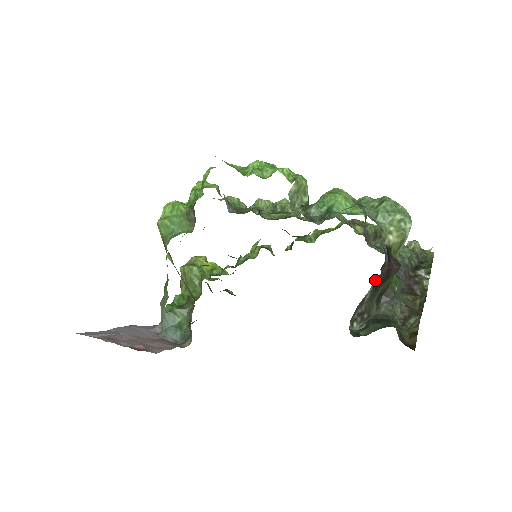
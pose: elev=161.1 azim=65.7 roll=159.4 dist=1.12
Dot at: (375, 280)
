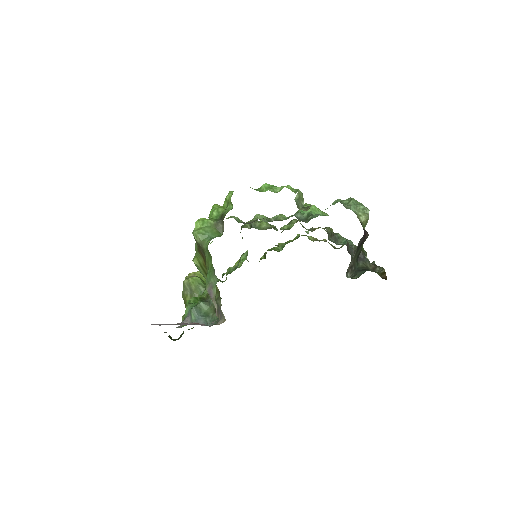
Dot at: (358, 243)
